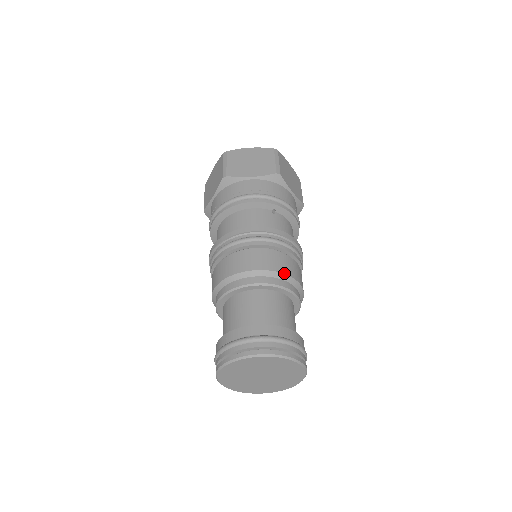
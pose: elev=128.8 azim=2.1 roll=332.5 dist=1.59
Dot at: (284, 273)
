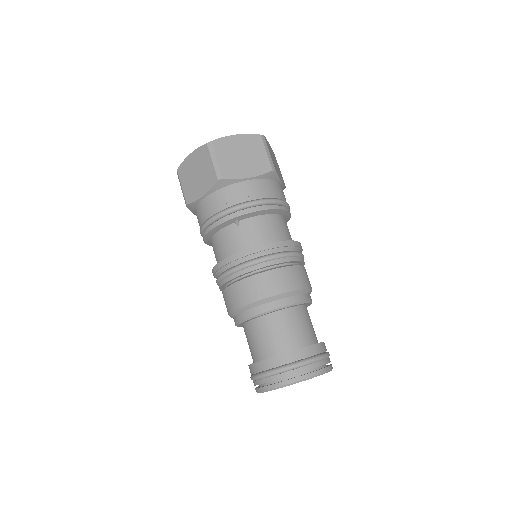
Dot at: (263, 298)
